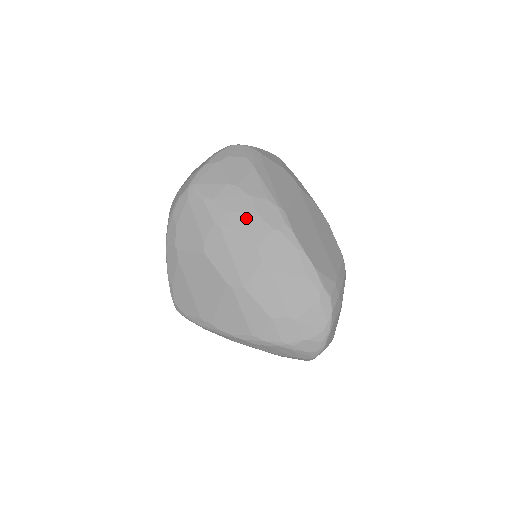
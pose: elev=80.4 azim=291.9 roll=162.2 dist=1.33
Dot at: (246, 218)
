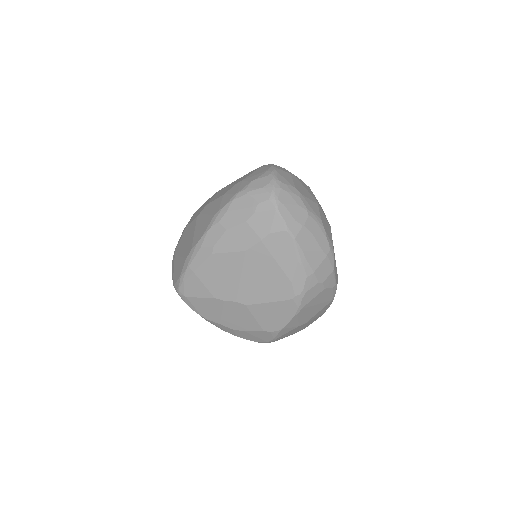
Dot at: occluded
